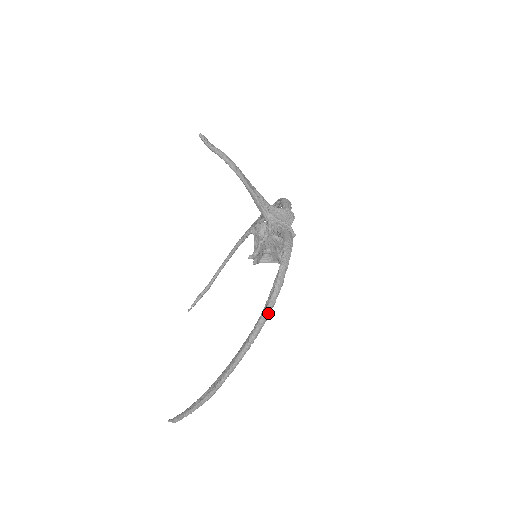
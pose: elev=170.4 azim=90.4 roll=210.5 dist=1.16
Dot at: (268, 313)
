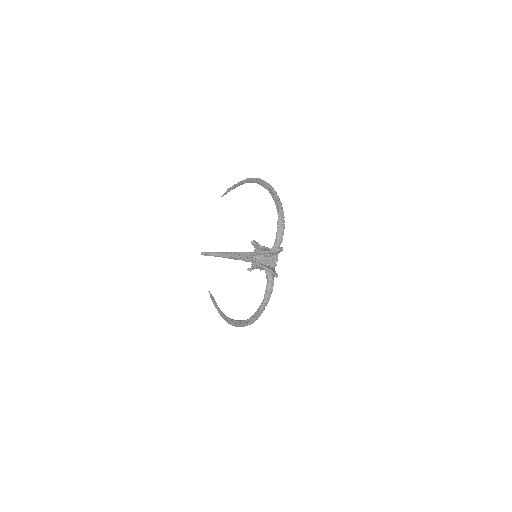
Dot at: (253, 322)
